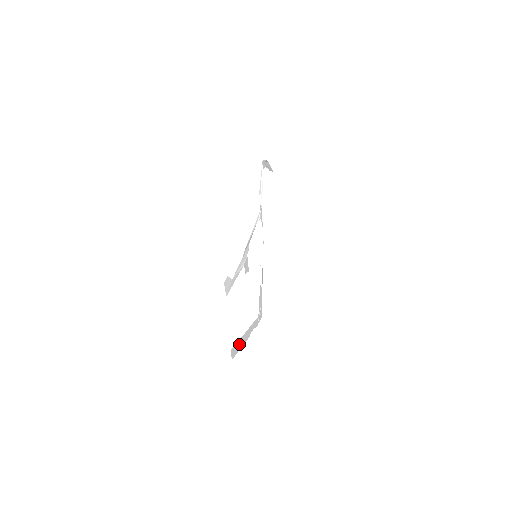
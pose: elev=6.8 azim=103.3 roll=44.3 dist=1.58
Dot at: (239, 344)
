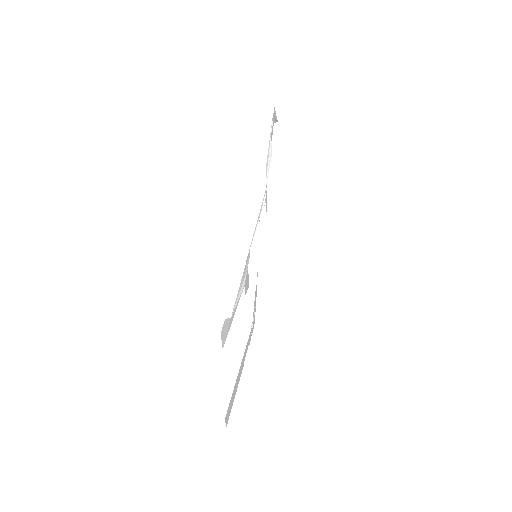
Dot at: (233, 394)
